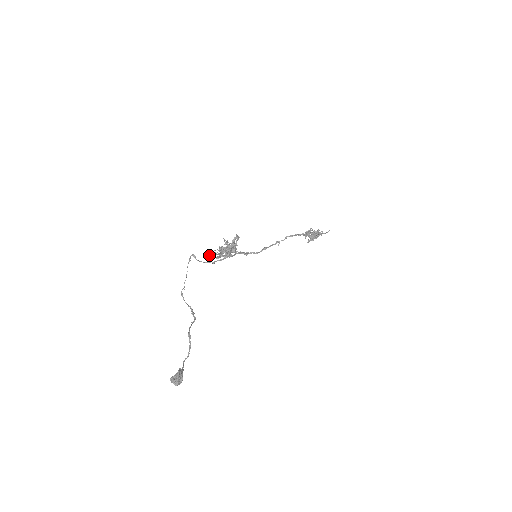
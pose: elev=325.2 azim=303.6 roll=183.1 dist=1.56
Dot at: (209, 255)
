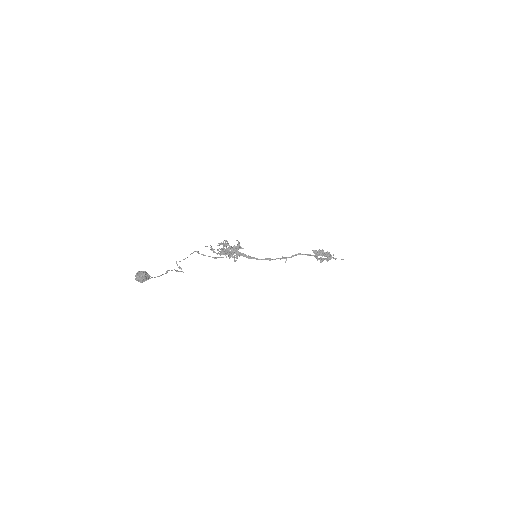
Dot at: occluded
